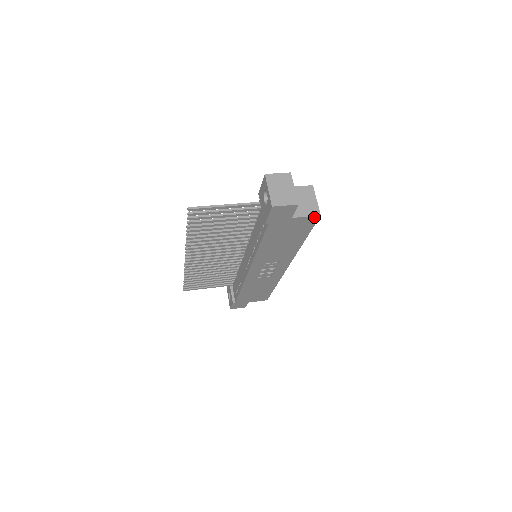
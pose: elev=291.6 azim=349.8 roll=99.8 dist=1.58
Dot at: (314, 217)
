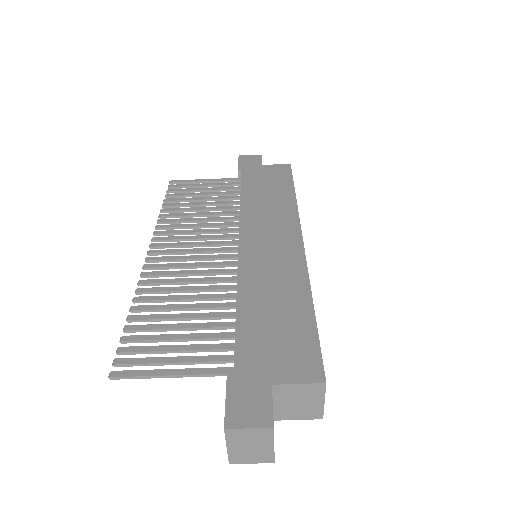
Dot at: (312, 414)
